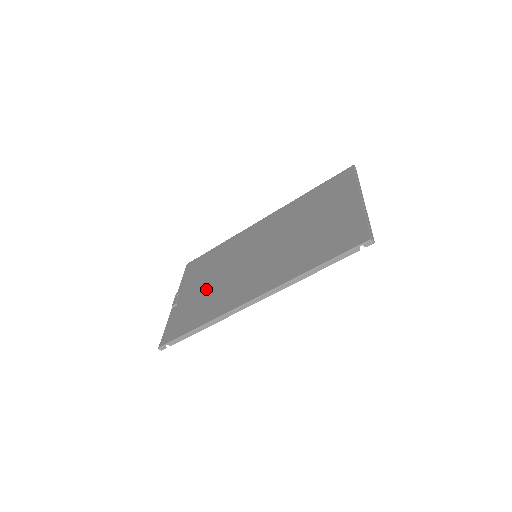
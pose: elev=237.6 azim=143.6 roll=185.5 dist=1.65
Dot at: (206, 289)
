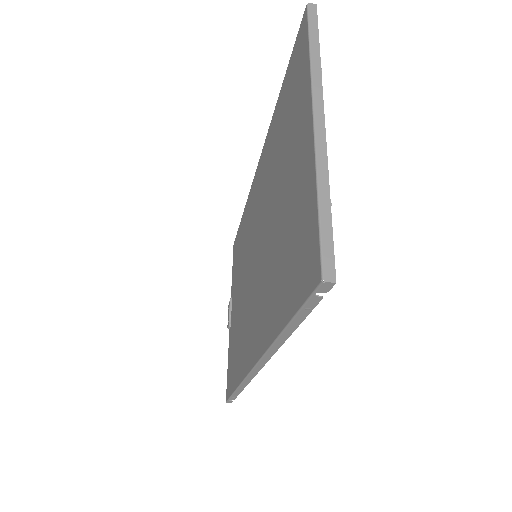
Dot at: (238, 310)
